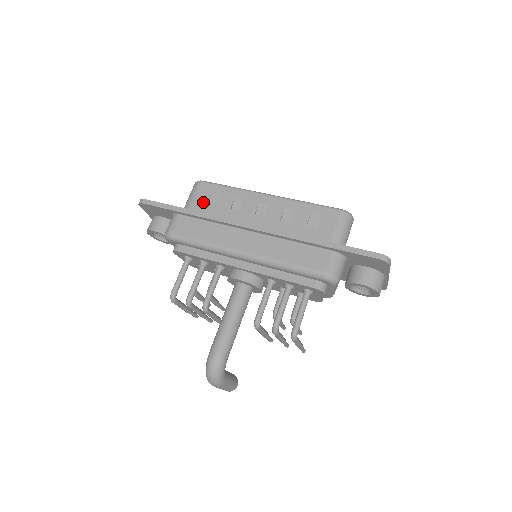
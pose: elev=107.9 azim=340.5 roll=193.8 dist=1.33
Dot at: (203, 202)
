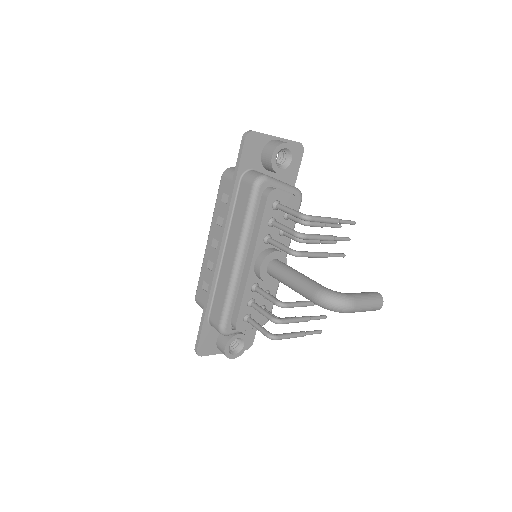
Dot at: occluded
